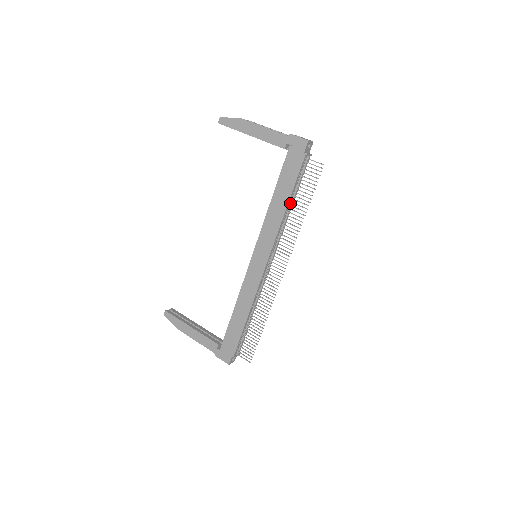
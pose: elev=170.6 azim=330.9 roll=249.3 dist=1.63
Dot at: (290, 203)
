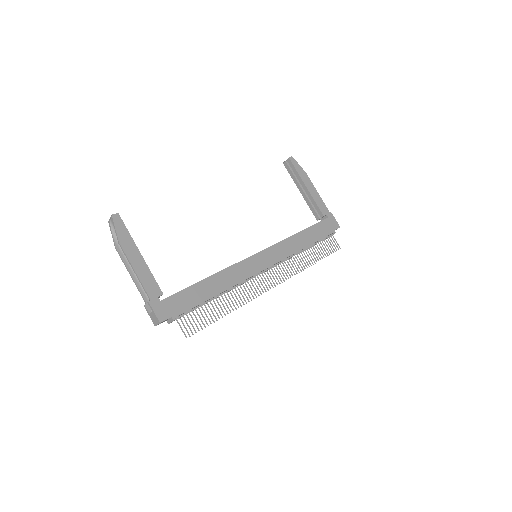
Dot at: (306, 248)
